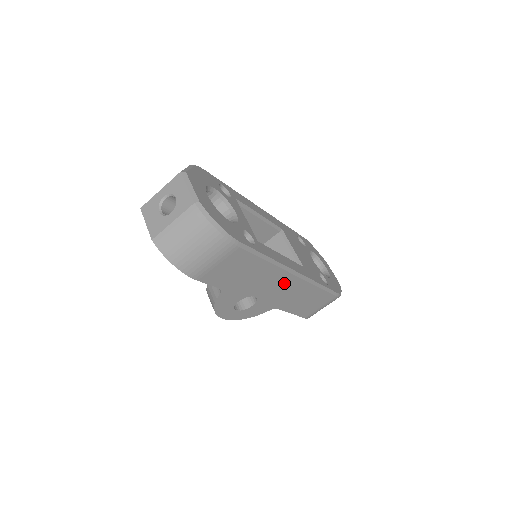
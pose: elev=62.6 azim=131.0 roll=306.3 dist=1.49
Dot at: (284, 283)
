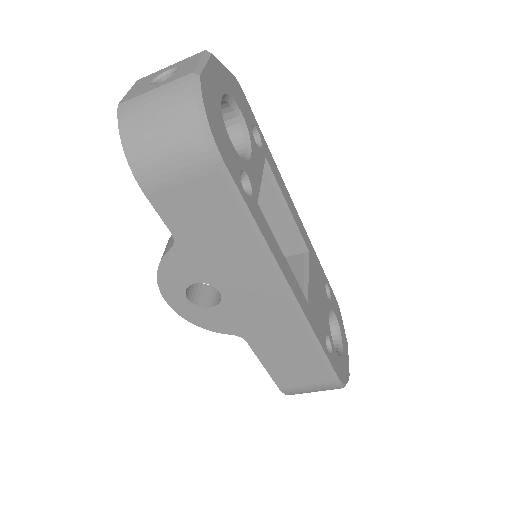
Dot at: (267, 296)
